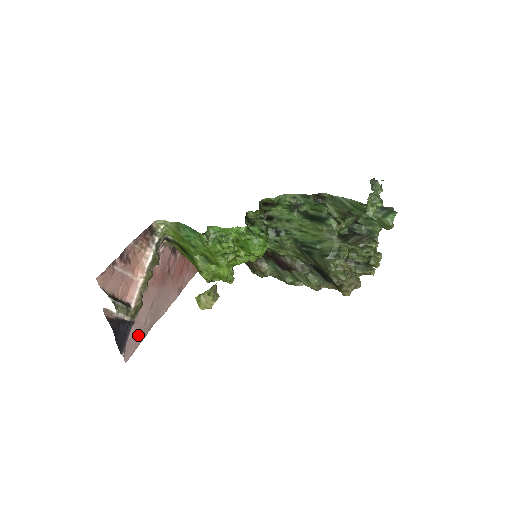
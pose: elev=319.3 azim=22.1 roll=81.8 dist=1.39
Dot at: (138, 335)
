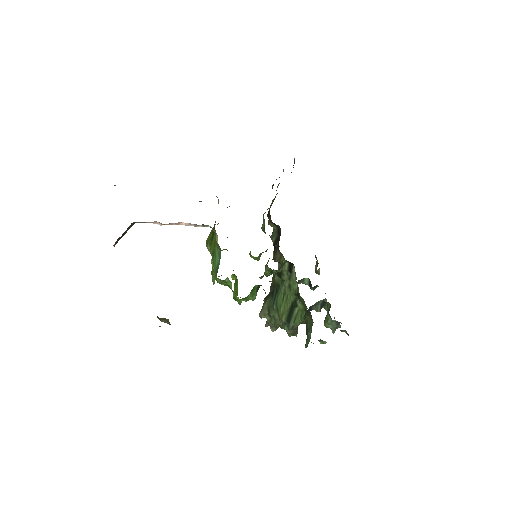
Dot at: occluded
